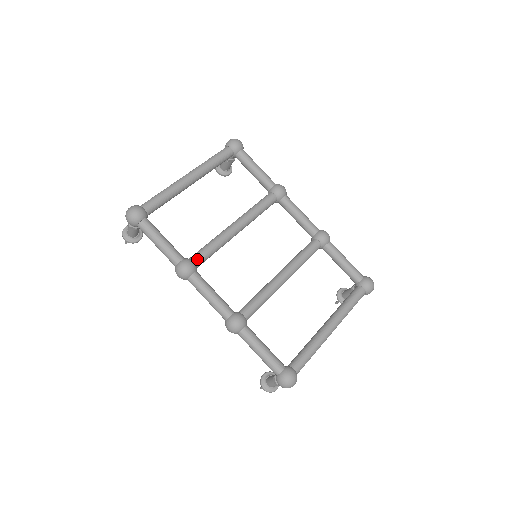
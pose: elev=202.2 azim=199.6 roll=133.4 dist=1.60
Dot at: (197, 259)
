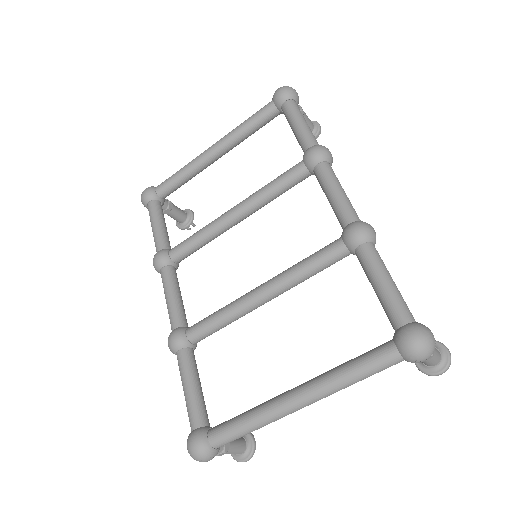
Dot at: (174, 251)
